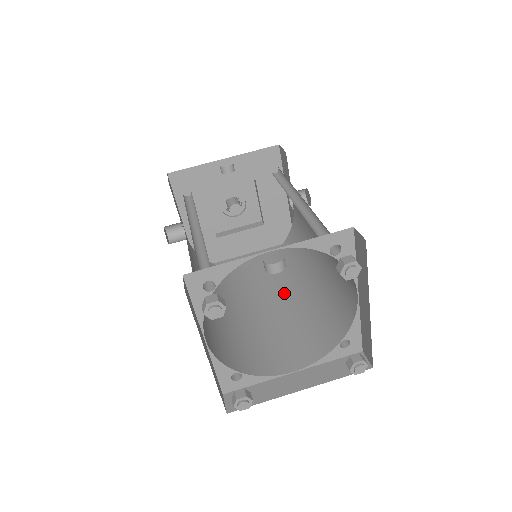
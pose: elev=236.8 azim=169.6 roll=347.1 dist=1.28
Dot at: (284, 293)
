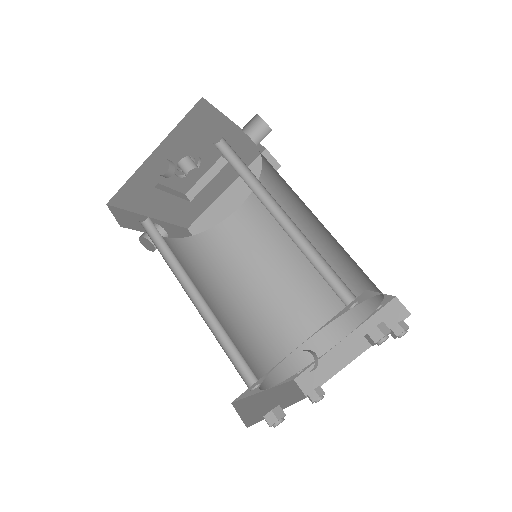
Dot at: (292, 244)
